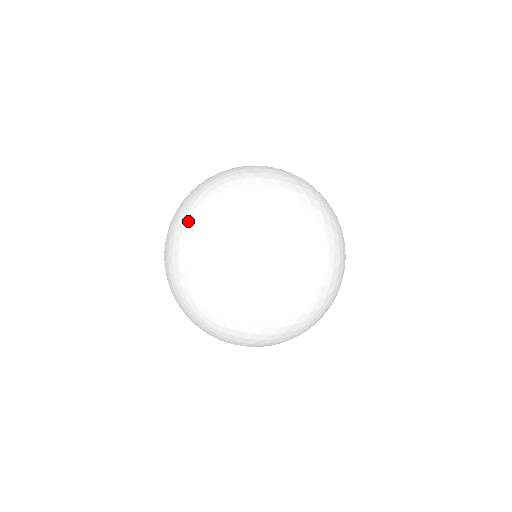
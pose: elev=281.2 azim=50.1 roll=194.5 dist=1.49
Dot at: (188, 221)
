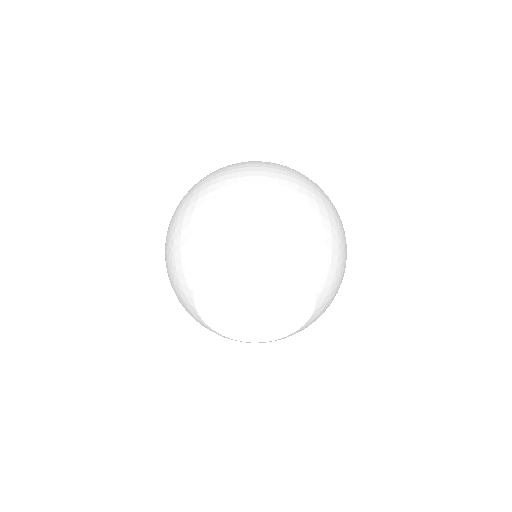
Dot at: (217, 224)
